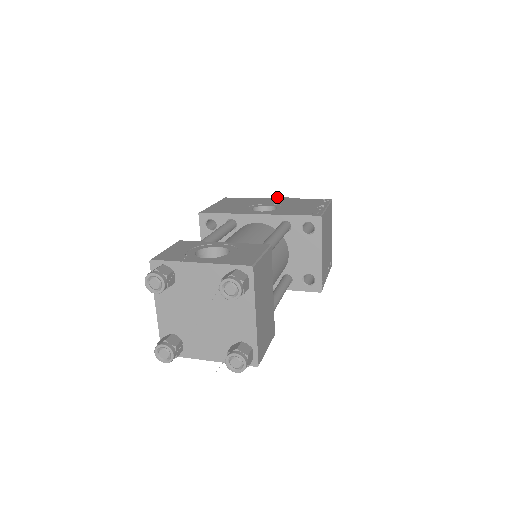
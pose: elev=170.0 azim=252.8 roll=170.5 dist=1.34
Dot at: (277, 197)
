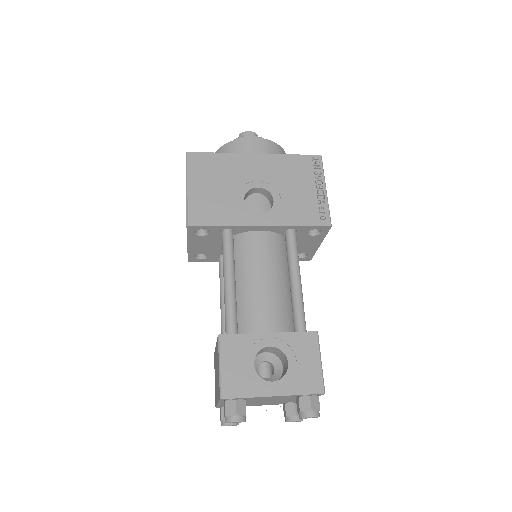
Dot at: (251, 143)
